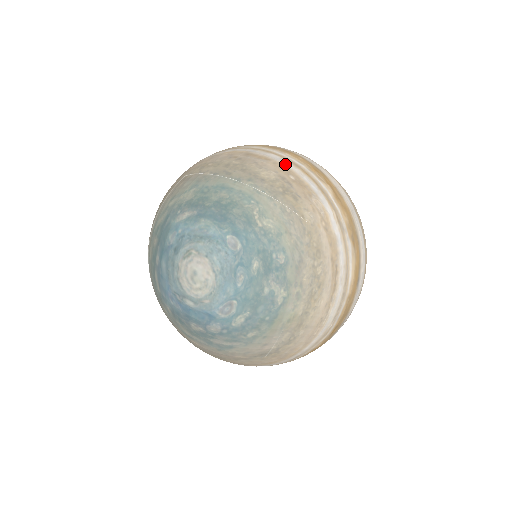
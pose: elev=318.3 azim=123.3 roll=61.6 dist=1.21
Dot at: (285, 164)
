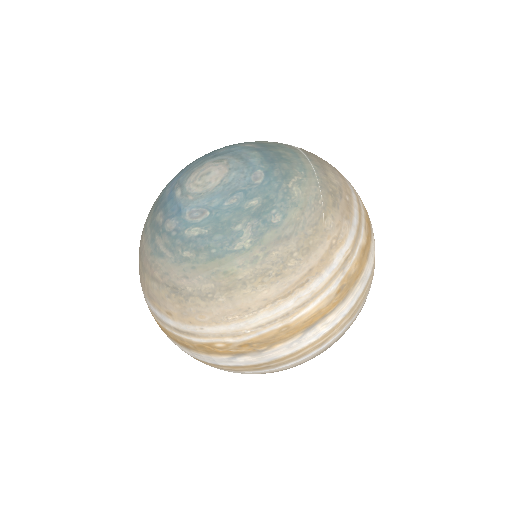
Dot at: (352, 192)
